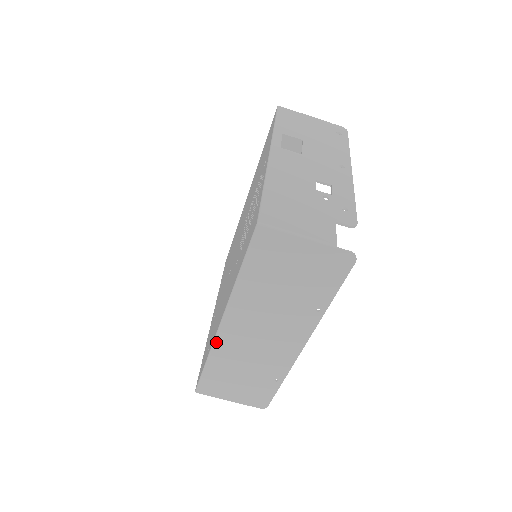
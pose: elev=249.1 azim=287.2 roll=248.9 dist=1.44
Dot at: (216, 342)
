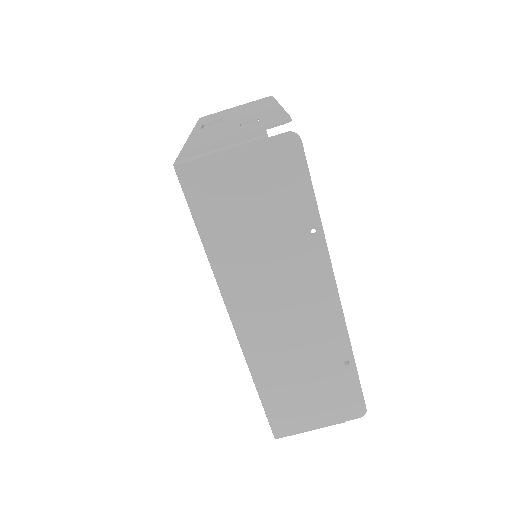
Dot at: (245, 350)
